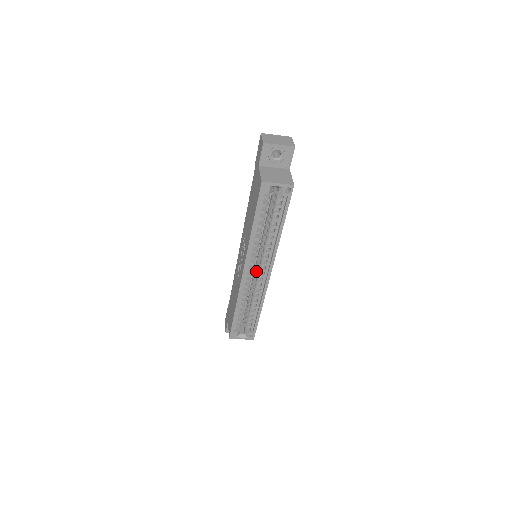
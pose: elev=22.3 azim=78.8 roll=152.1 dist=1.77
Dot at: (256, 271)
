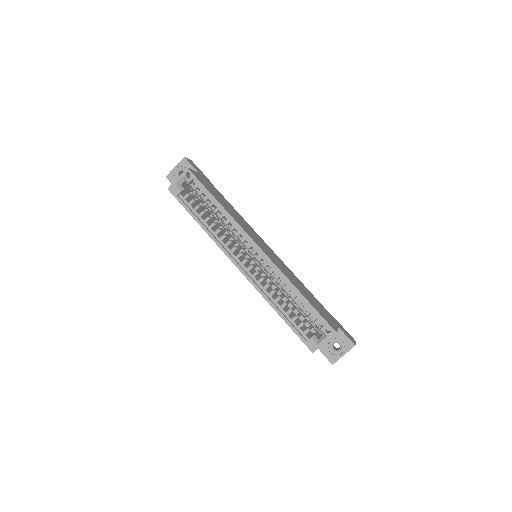
Dot at: occluded
